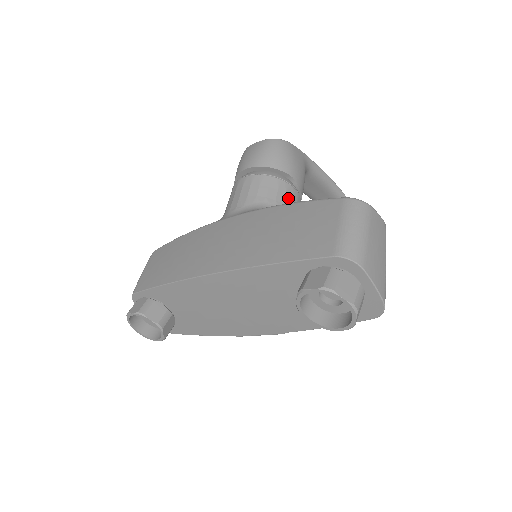
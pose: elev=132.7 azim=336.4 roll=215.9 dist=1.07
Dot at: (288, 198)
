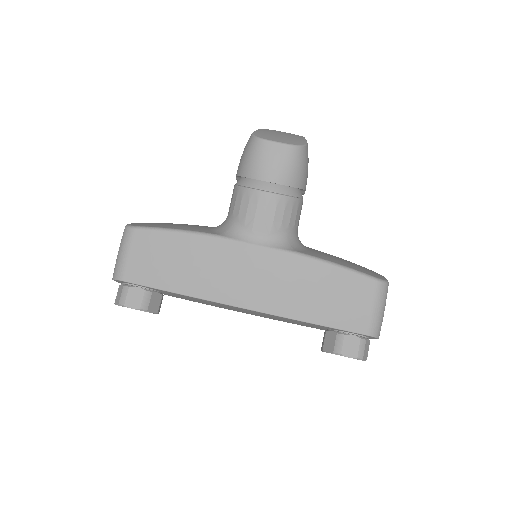
Dot at: occluded
